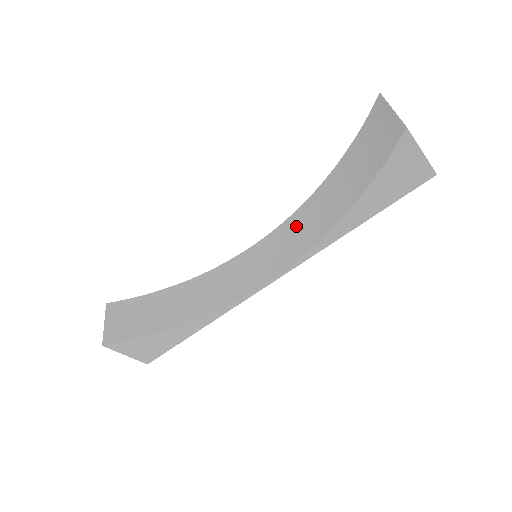
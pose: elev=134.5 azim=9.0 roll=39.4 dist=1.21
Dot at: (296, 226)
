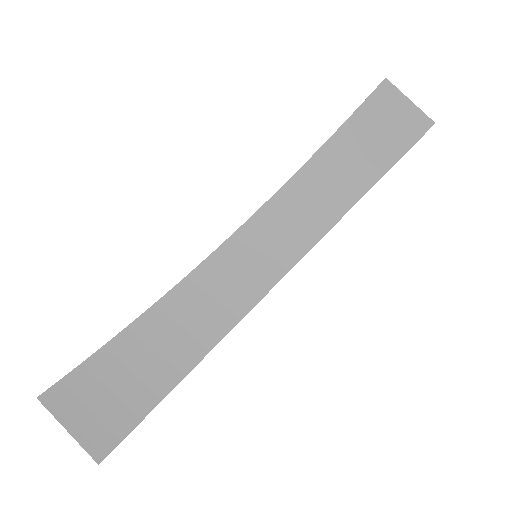
Dot at: (285, 213)
